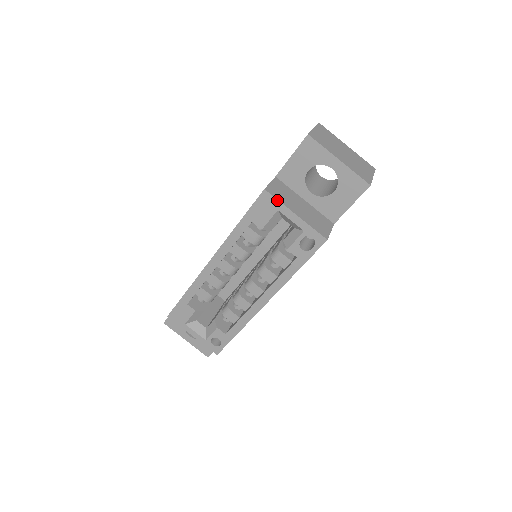
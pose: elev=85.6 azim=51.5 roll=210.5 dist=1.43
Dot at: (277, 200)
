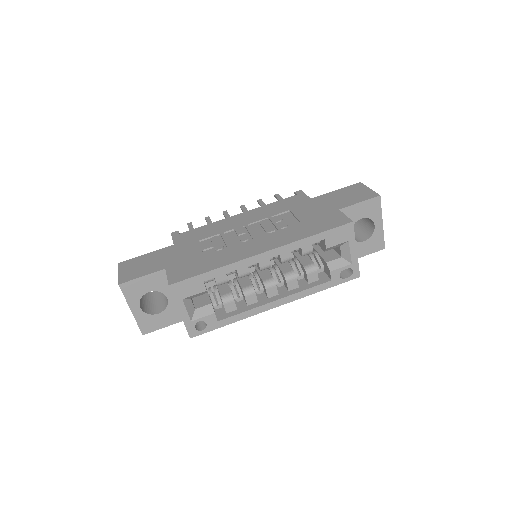
Dot at: (354, 234)
